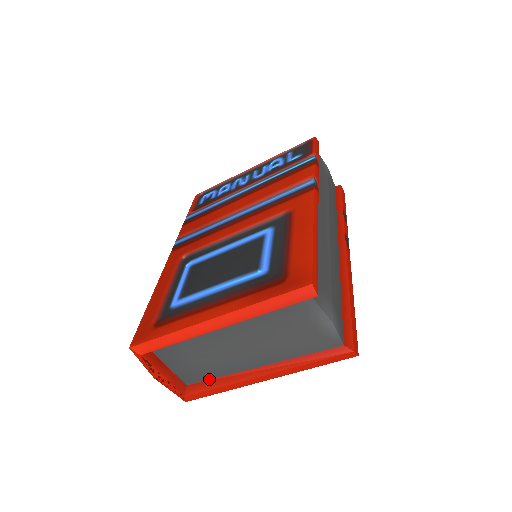
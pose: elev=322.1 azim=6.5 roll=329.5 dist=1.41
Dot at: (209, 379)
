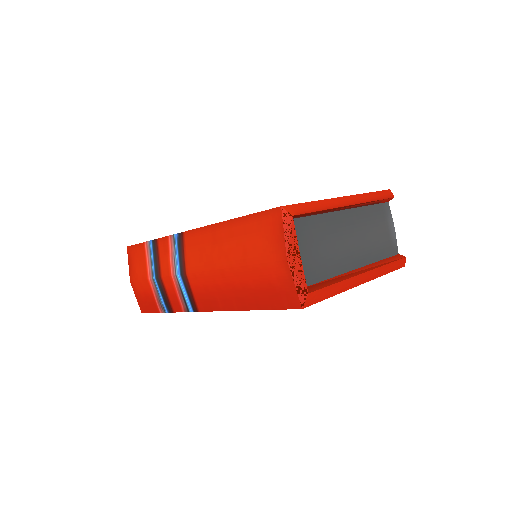
Dot at: (320, 281)
